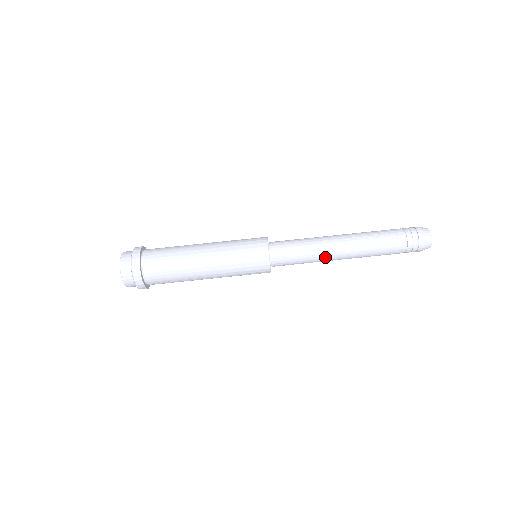
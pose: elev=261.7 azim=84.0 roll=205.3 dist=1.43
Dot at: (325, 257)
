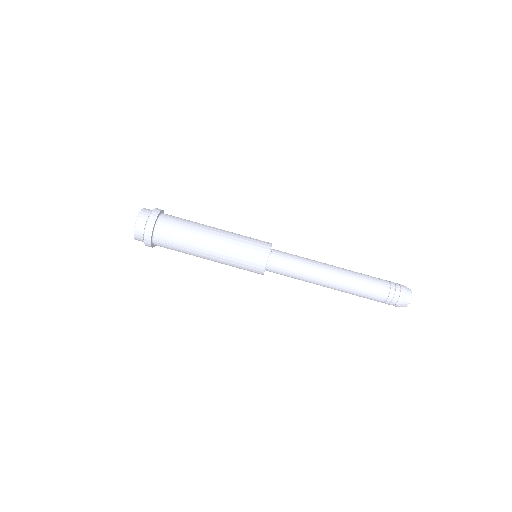
Dot at: (316, 276)
